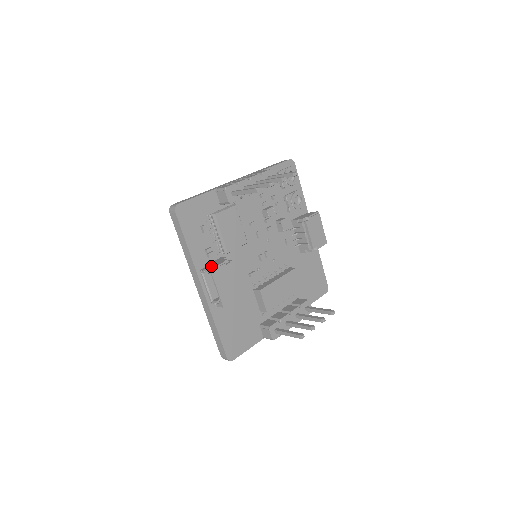
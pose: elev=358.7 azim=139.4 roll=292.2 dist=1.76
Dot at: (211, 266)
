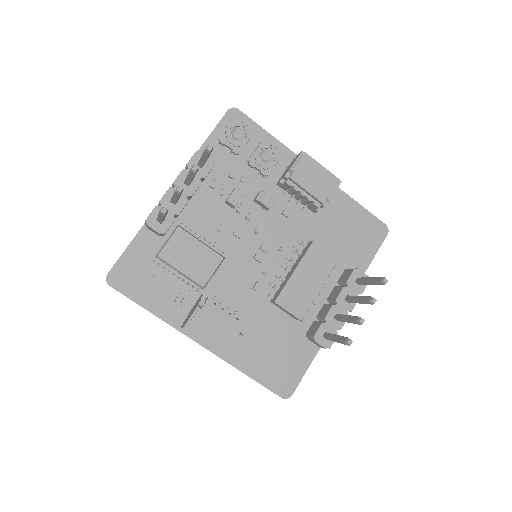
Dot at: (186, 320)
